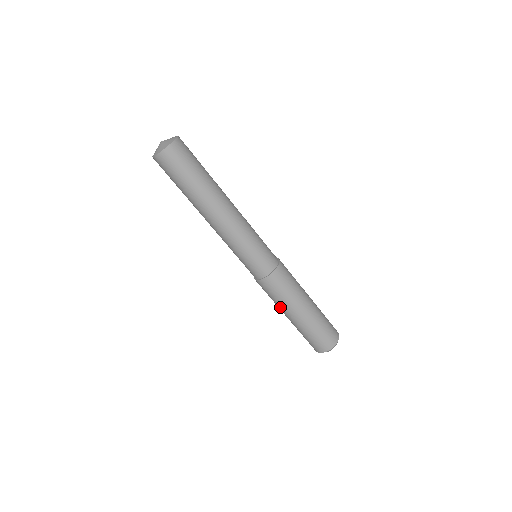
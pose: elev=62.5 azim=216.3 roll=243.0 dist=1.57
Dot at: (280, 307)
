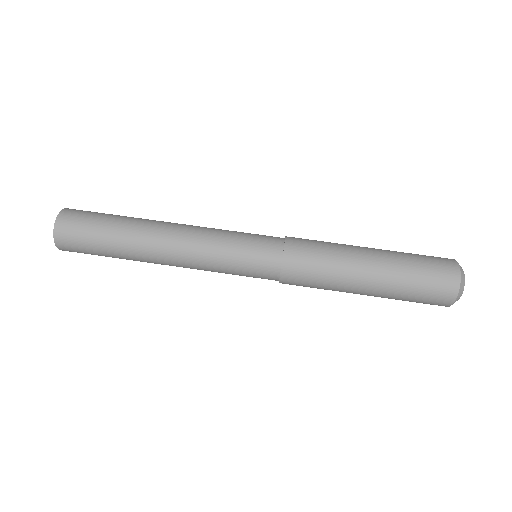
Dot at: (338, 290)
